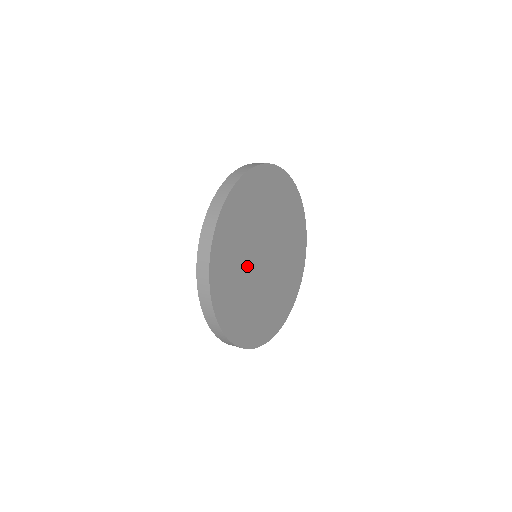
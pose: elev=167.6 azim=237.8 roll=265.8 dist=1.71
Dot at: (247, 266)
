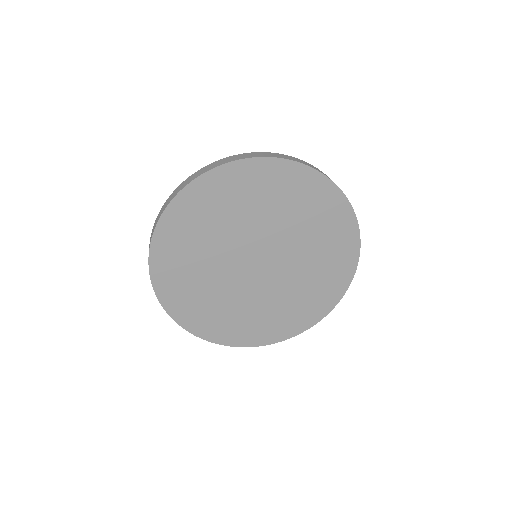
Dot at: (231, 289)
